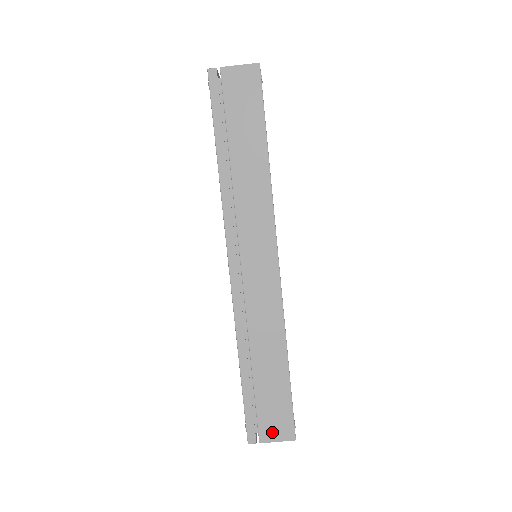
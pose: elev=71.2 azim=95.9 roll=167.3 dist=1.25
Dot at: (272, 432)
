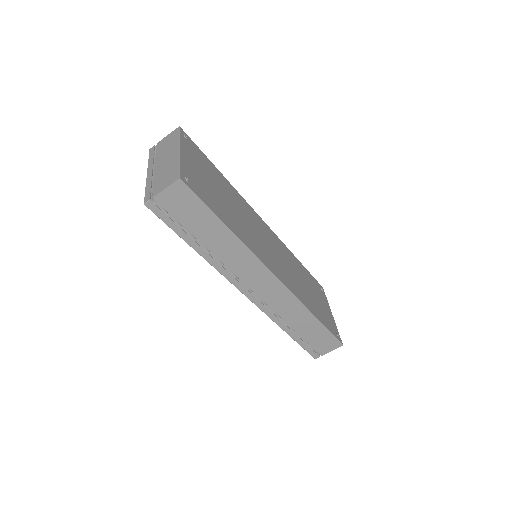
Dot at: (326, 349)
